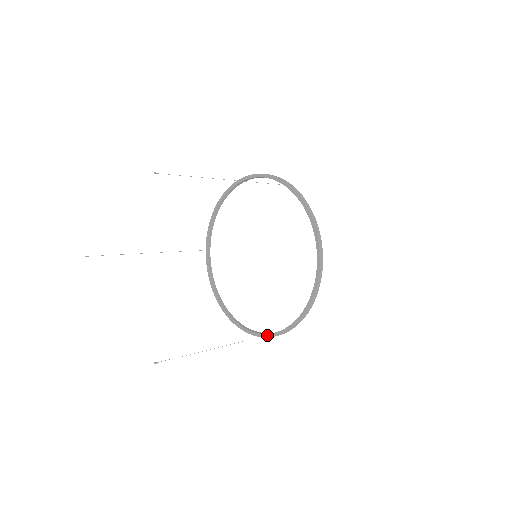
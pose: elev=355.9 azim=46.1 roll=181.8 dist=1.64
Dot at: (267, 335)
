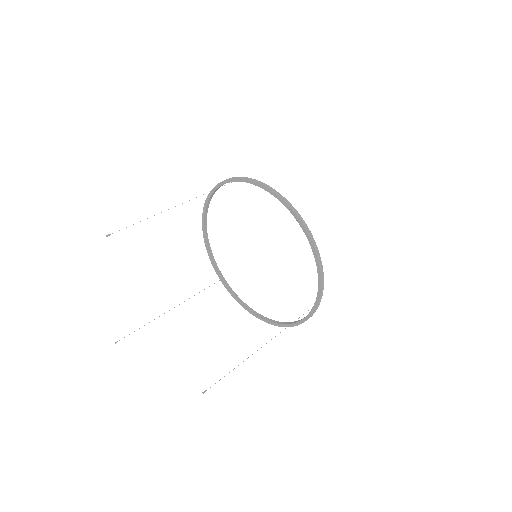
Dot at: occluded
